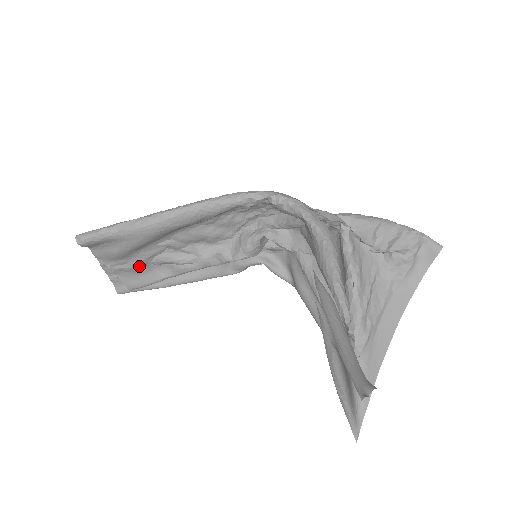
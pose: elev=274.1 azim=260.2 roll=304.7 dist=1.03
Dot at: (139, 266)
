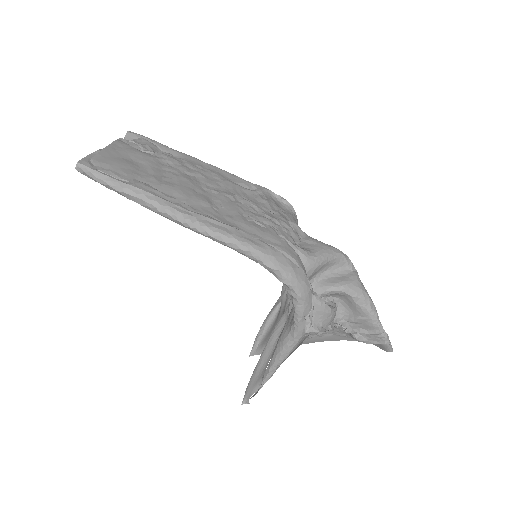
Dot at: occluded
